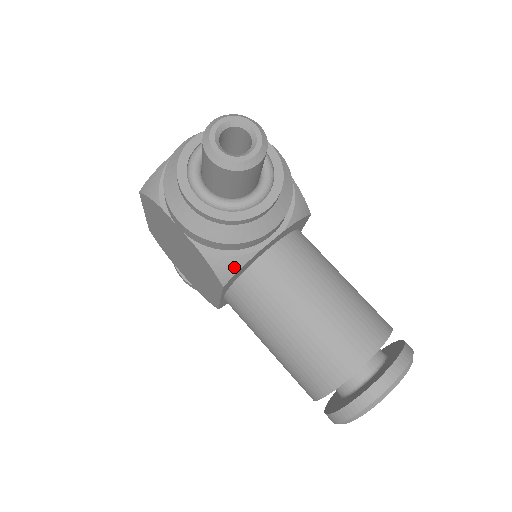
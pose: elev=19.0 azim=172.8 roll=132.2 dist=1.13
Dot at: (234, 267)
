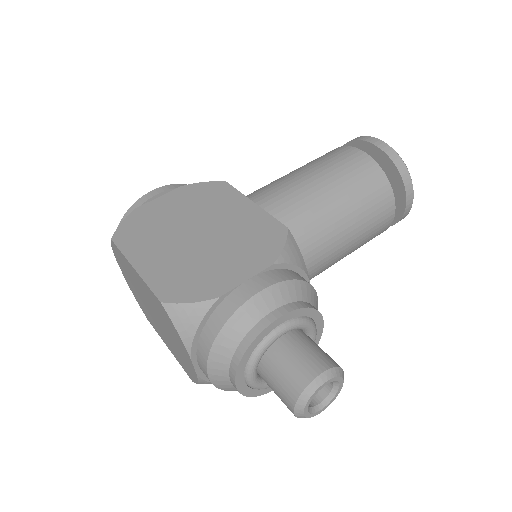
Dot at: occluded
